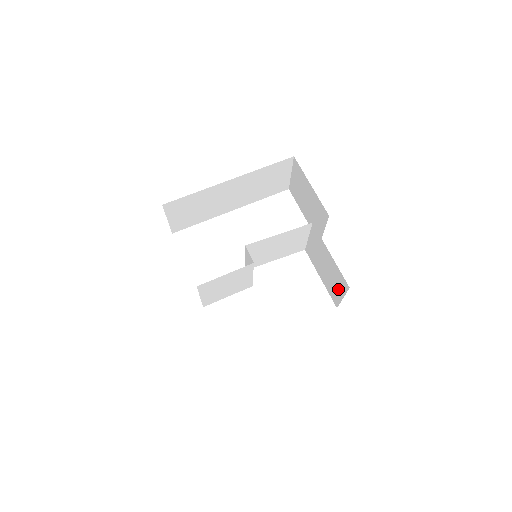
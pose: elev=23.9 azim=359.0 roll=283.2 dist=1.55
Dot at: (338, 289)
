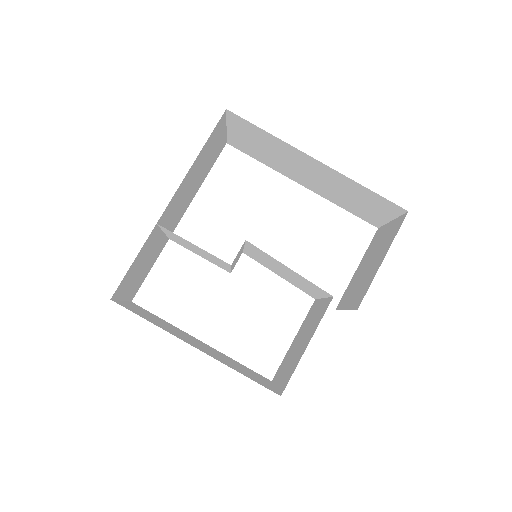
Dot at: (283, 375)
